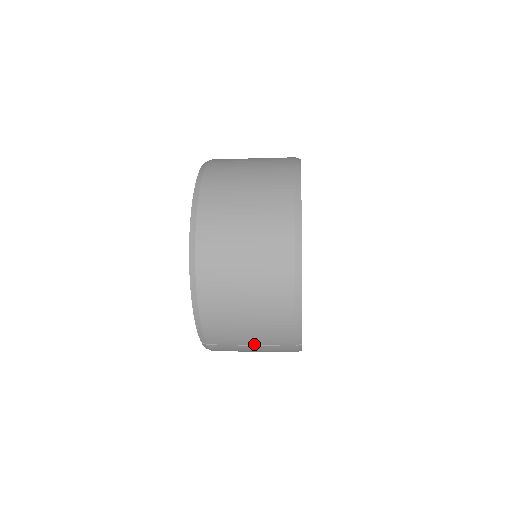
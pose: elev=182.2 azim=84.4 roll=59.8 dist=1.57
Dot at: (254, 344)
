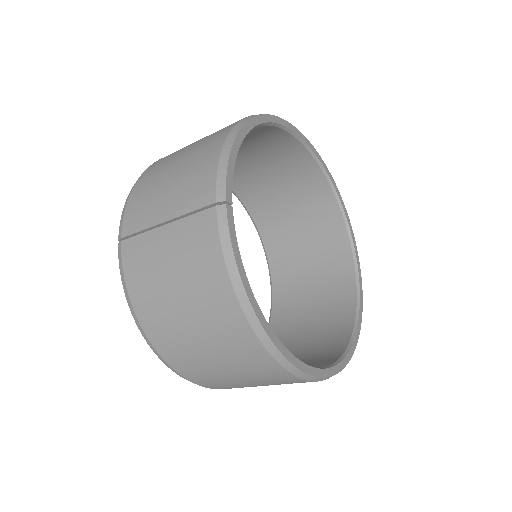
Dot at: (169, 218)
